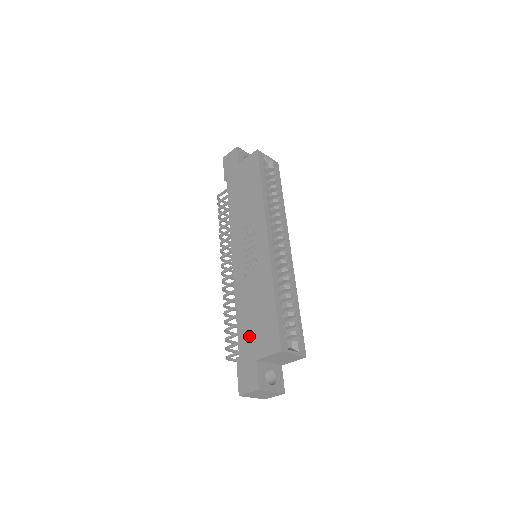
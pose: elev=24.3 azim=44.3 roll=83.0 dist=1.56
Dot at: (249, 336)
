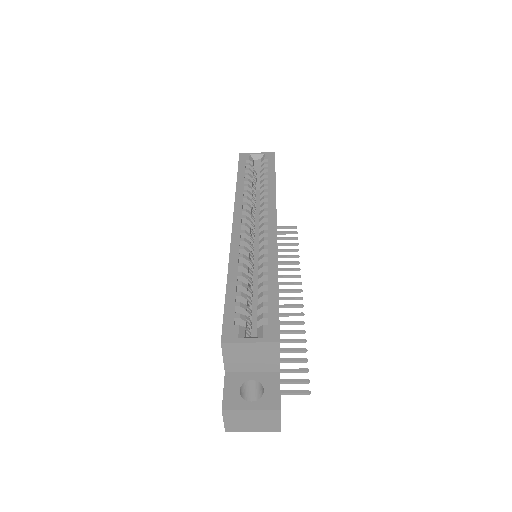
Dot at: occluded
